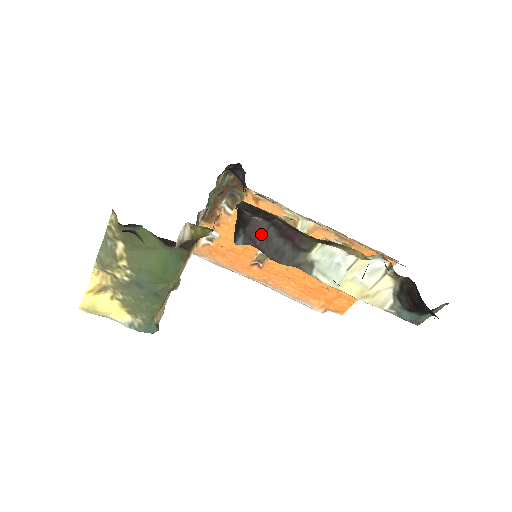
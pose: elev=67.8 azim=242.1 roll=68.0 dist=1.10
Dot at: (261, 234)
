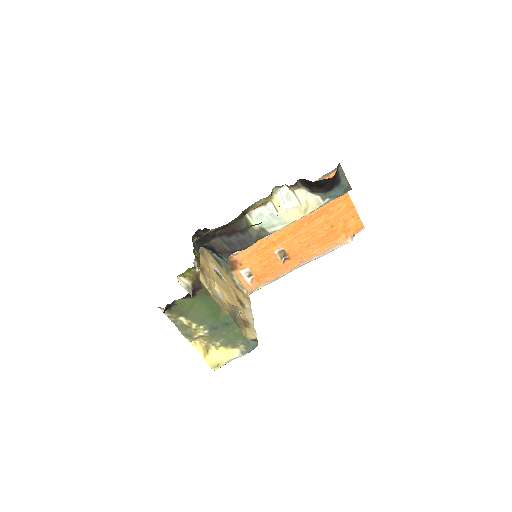
Dot at: (224, 245)
